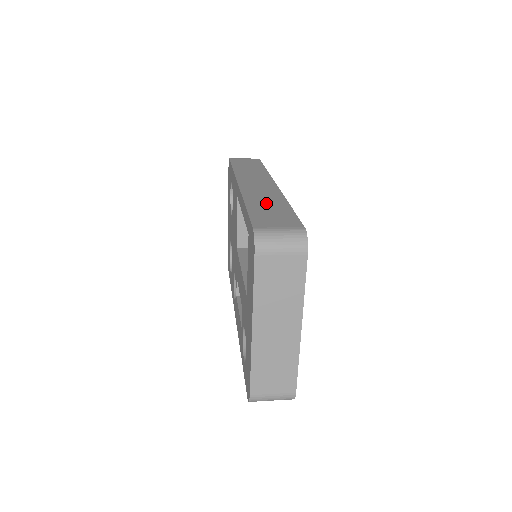
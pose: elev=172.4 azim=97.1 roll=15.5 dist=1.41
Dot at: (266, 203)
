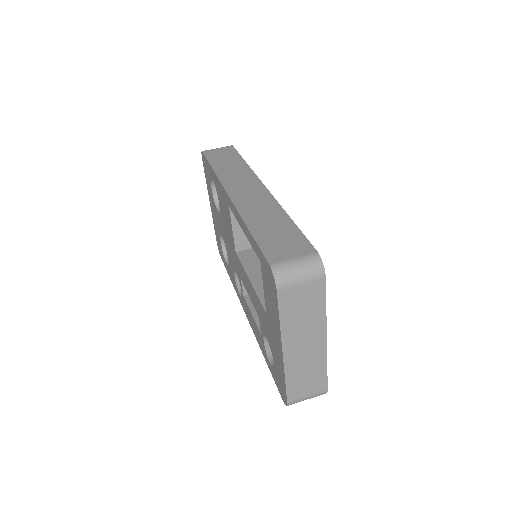
Dot at: (267, 220)
